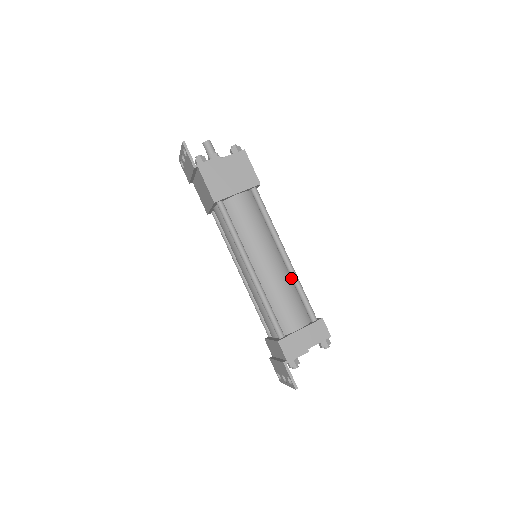
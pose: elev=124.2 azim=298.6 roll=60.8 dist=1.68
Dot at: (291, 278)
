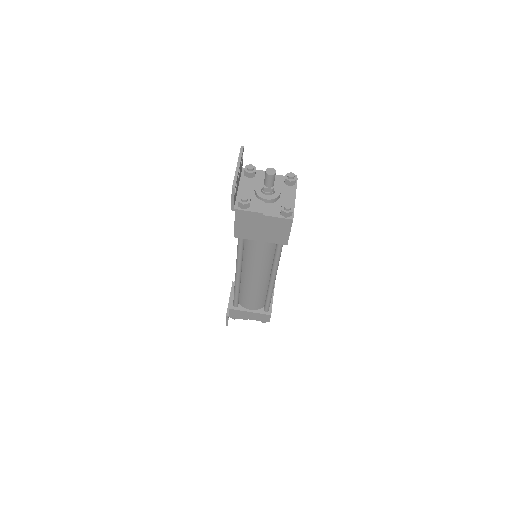
Dot at: occluded
